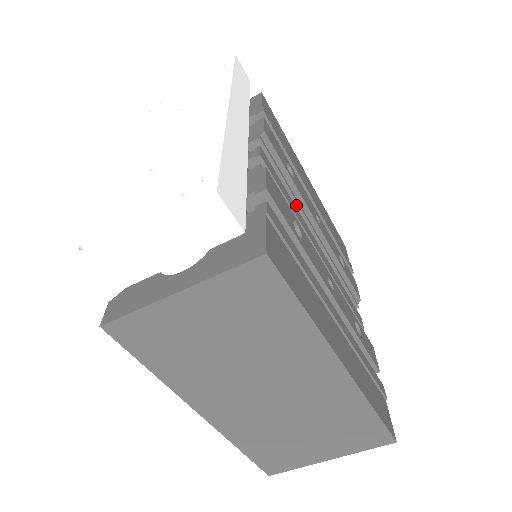
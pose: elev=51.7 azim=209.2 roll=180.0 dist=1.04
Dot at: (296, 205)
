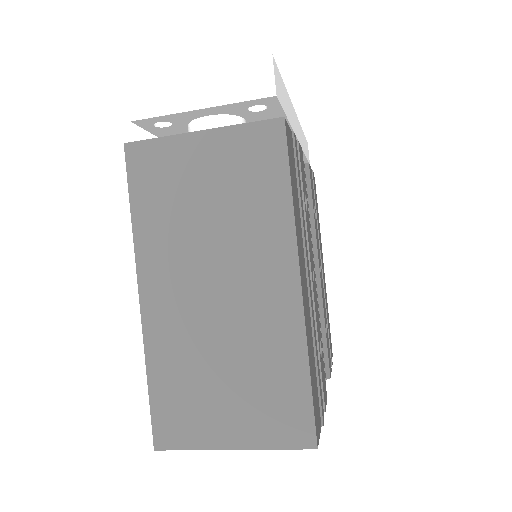
Dot at: occluded
